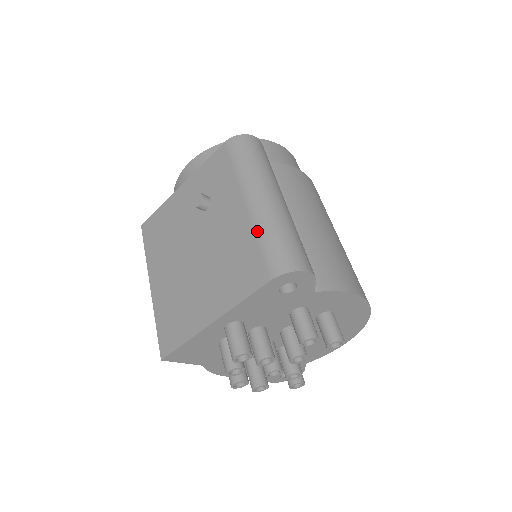
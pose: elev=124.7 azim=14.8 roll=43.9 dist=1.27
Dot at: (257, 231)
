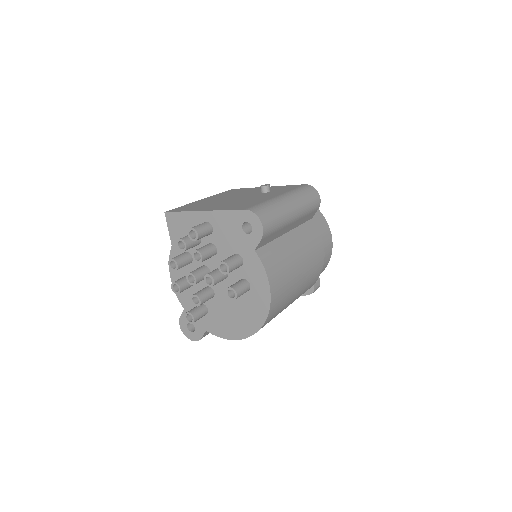
Dot at: (267, 201)
